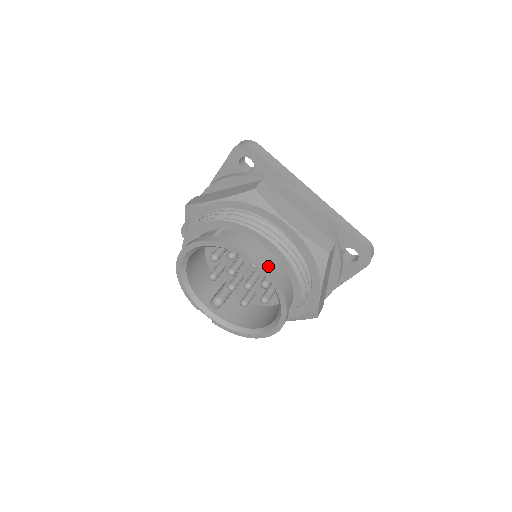
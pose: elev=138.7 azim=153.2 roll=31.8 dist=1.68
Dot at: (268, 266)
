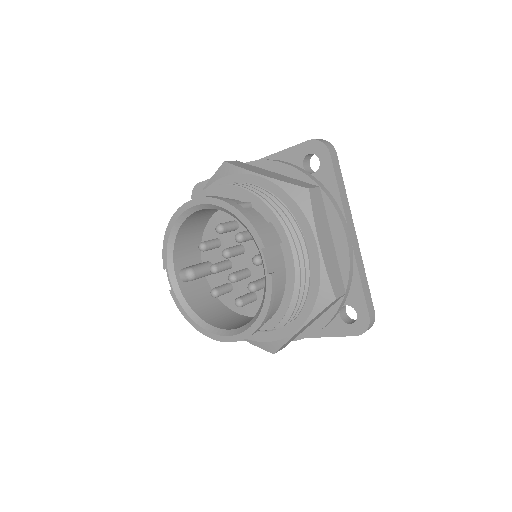
Dot at: (274, 270)
